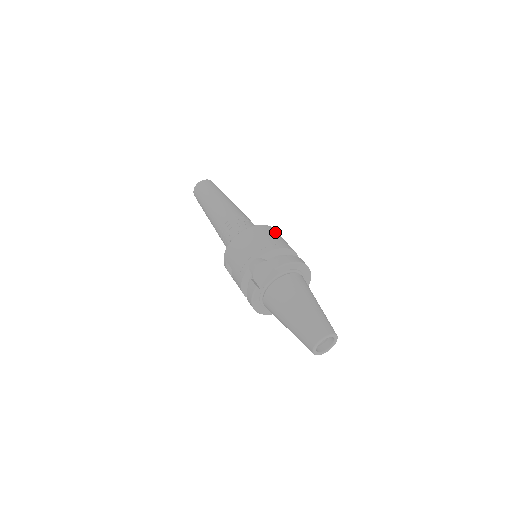
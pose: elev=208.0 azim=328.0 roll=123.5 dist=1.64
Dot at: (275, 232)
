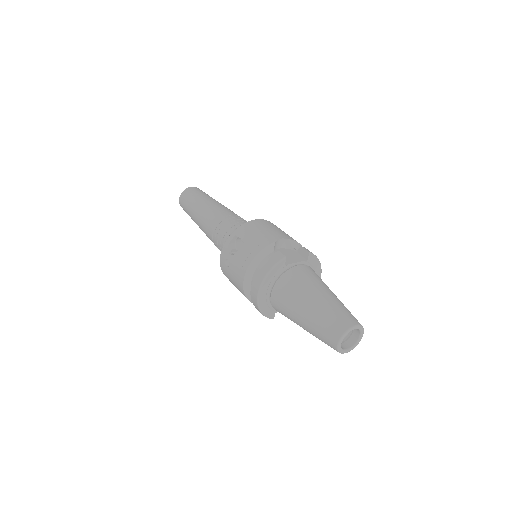
Dot at: occluded
